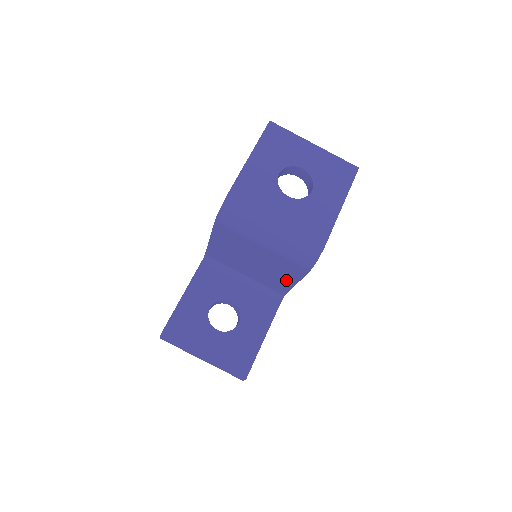
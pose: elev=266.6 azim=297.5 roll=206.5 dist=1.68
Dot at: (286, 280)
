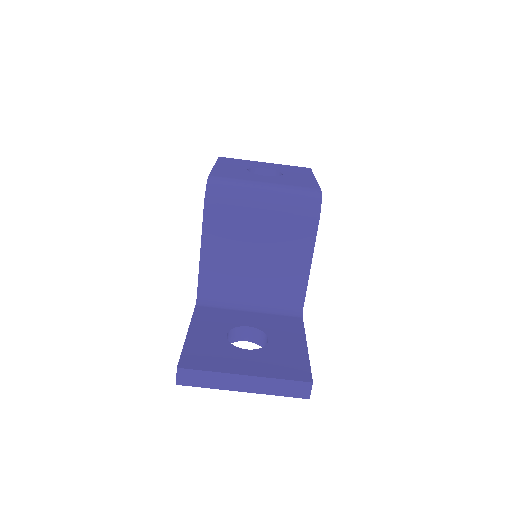
Dot at: (298, 266)
